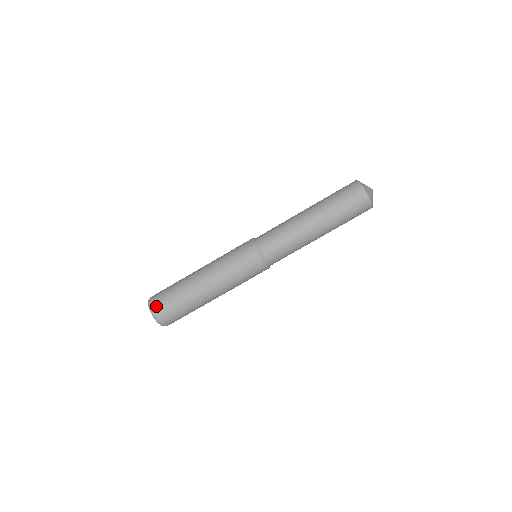
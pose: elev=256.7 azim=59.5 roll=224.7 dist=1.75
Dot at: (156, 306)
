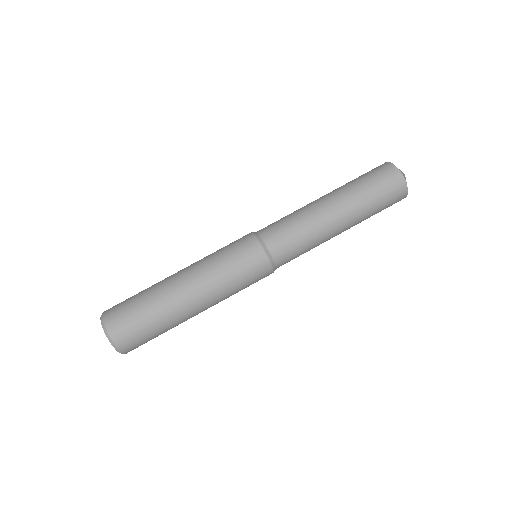
Dot at: (112, 320)
